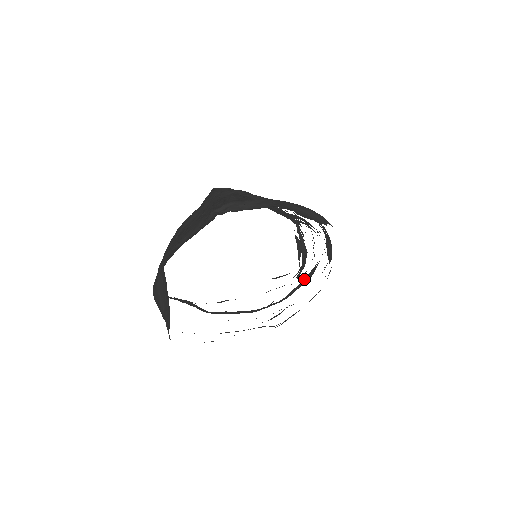
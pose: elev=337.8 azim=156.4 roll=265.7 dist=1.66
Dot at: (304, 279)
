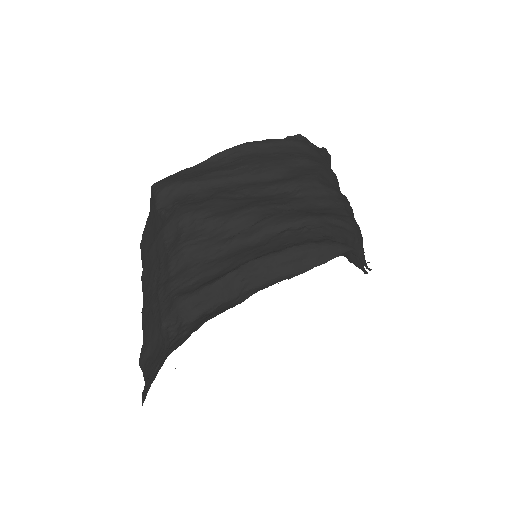
Dot at: occluded
